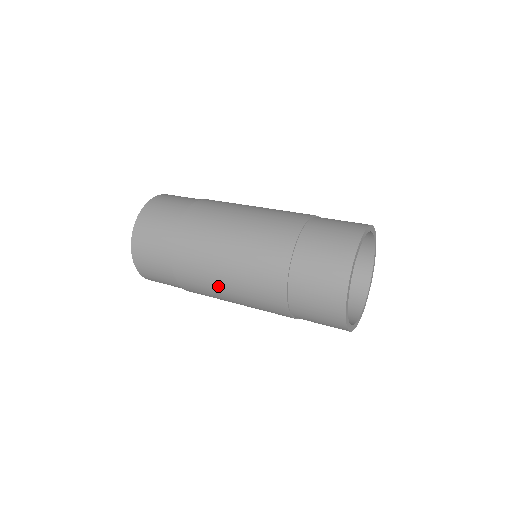
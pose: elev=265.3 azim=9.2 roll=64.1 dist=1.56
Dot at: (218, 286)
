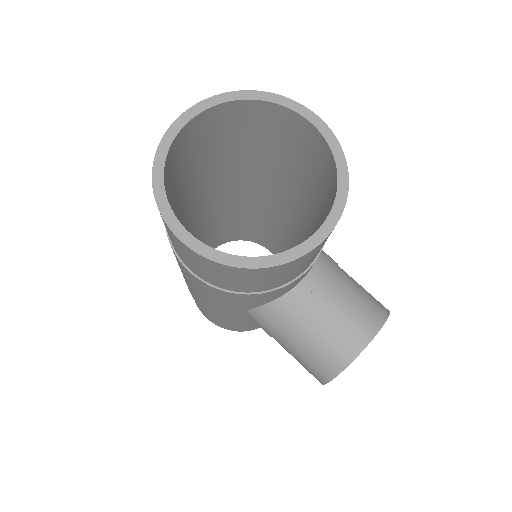
Dot at: occluded
